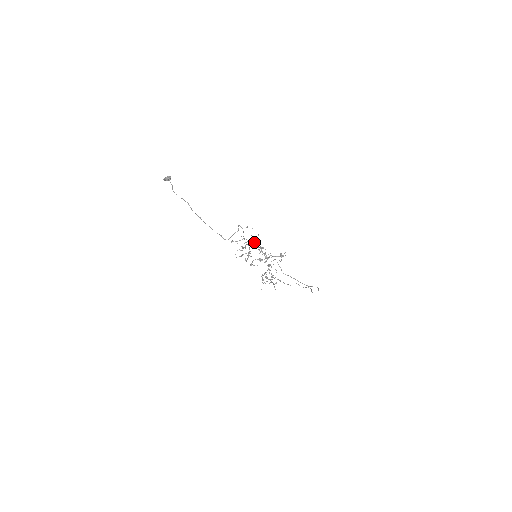
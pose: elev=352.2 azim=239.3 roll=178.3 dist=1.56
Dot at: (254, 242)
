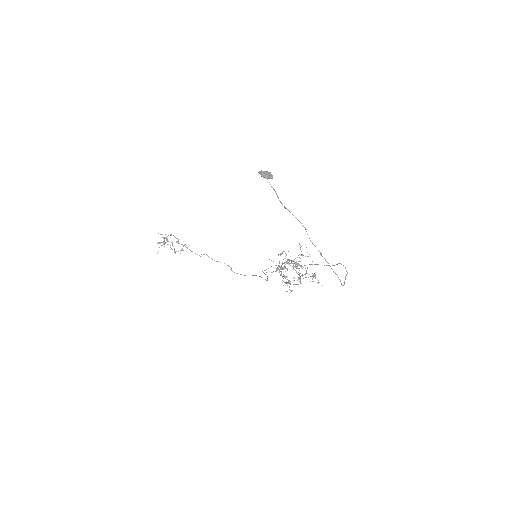
Dot at: occluded
